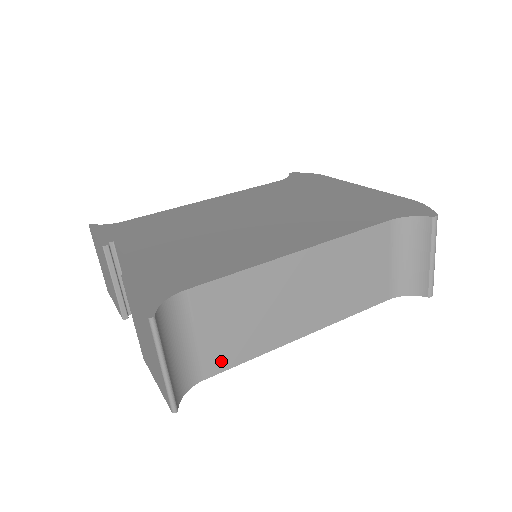
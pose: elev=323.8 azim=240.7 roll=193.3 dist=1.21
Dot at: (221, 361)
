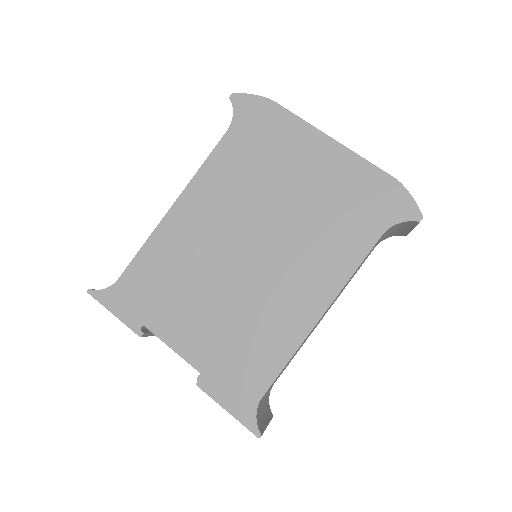
Dot at: occluded
